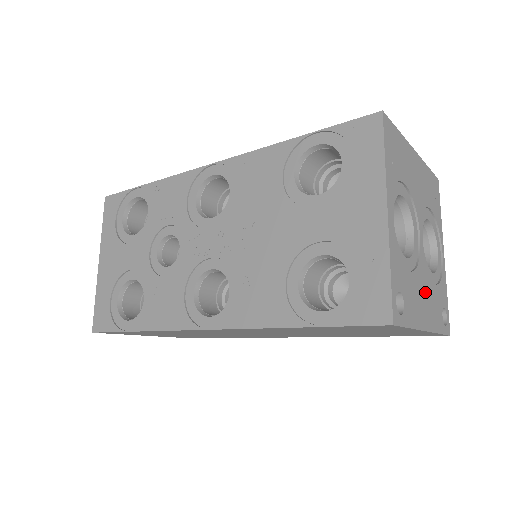
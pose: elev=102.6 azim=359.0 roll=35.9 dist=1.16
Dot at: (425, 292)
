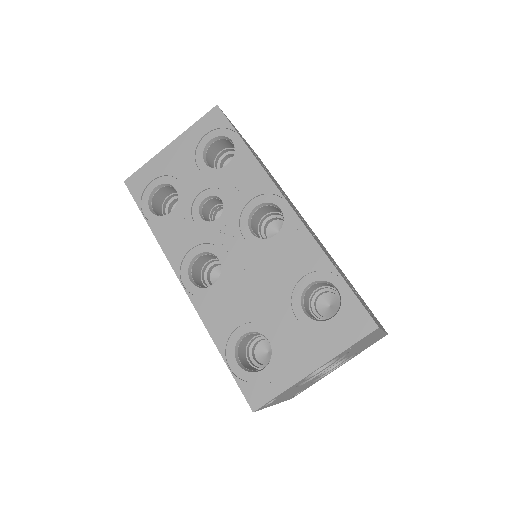
Dot at: (297, 390)
